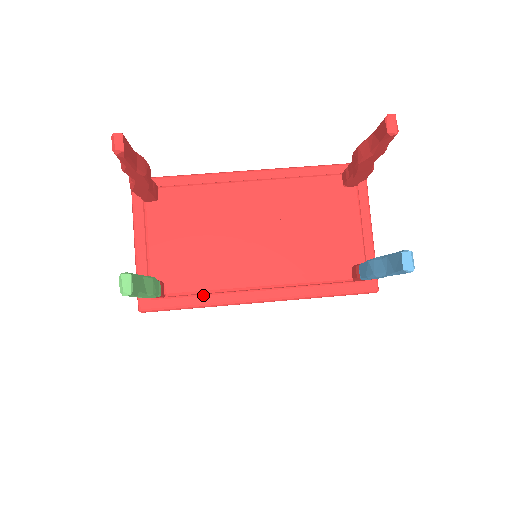
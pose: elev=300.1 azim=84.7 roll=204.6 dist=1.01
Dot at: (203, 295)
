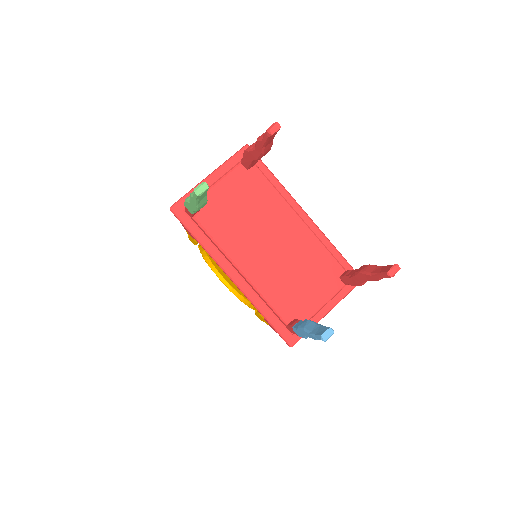
Dot at: (209, 240)
